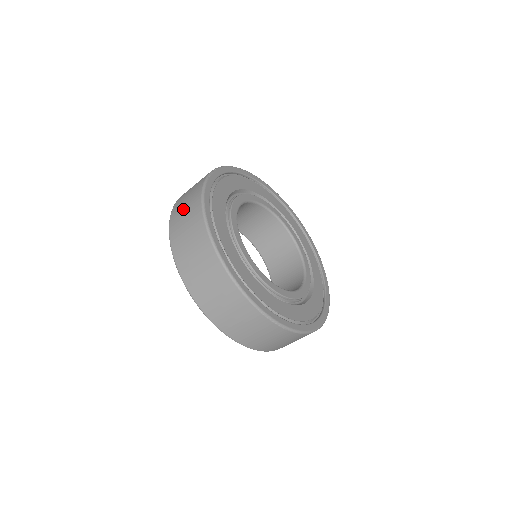
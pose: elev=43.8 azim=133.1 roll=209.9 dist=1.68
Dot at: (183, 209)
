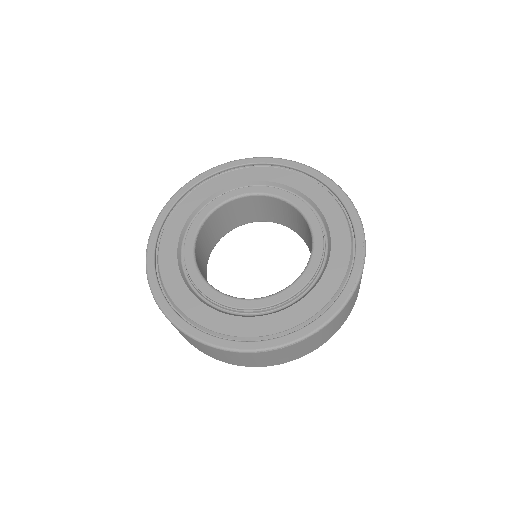
Dot at: occluded
